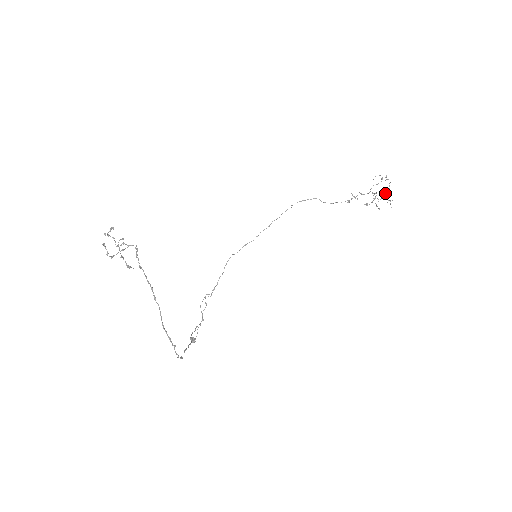
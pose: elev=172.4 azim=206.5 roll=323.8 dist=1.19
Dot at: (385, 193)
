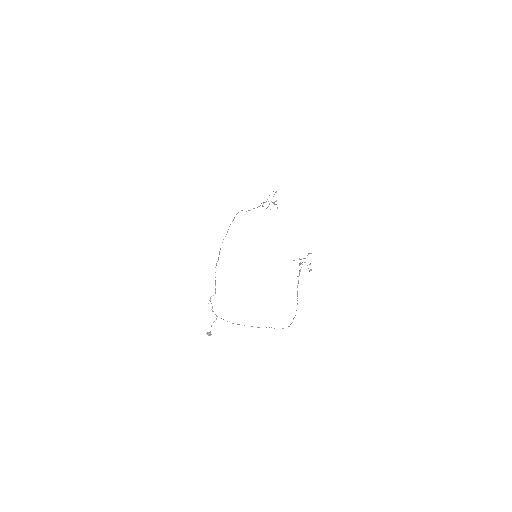
Dot at: (276, 201)
